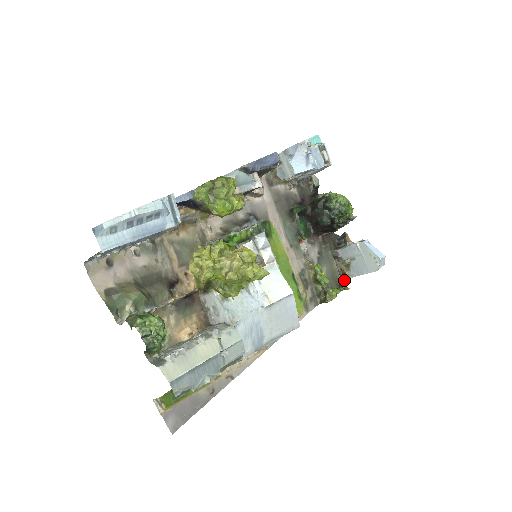
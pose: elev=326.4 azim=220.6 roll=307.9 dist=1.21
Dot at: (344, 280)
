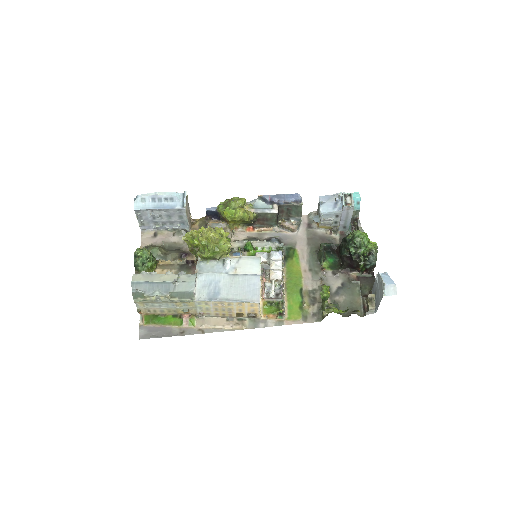
Dot at: (365, 313)
